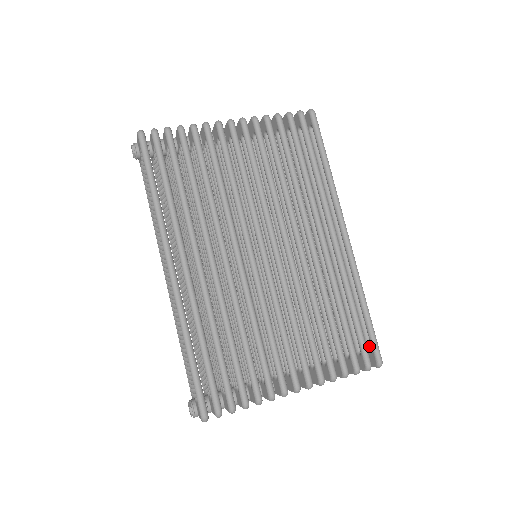
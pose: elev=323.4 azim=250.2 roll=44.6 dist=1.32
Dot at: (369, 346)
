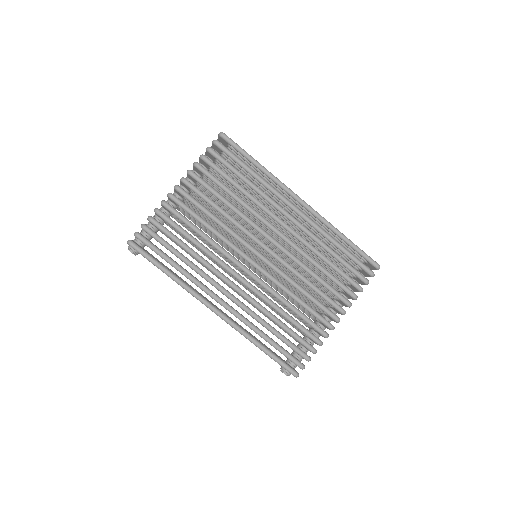
Dot at: (365, 260)
